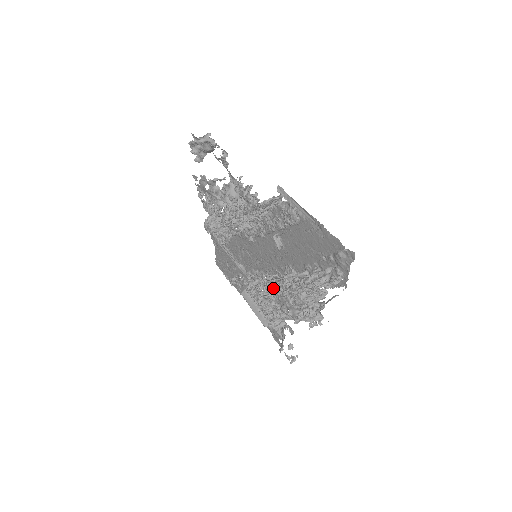
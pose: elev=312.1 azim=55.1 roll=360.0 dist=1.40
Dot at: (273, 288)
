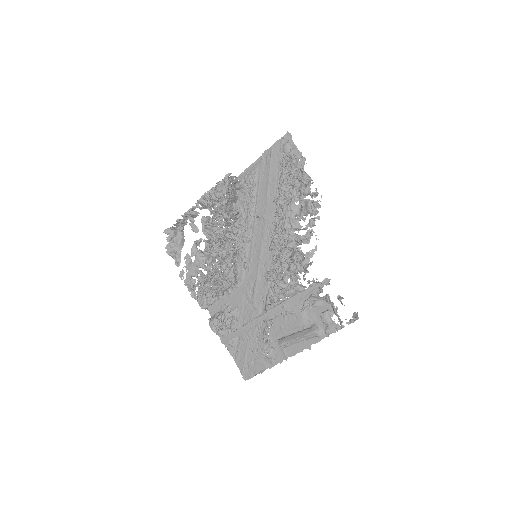
Dot at: (276, 224)
